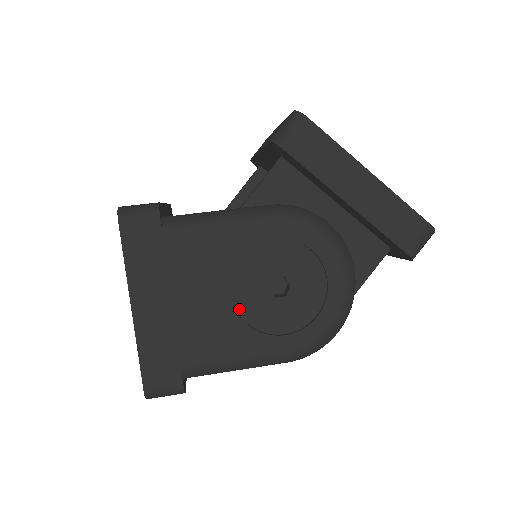
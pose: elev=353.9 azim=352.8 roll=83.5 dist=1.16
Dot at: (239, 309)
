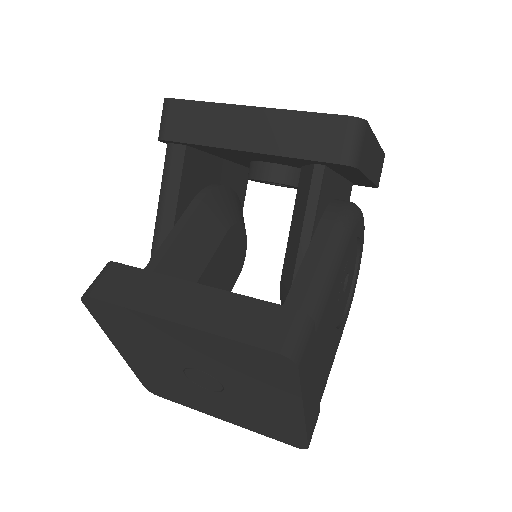
Dot at: occluded
